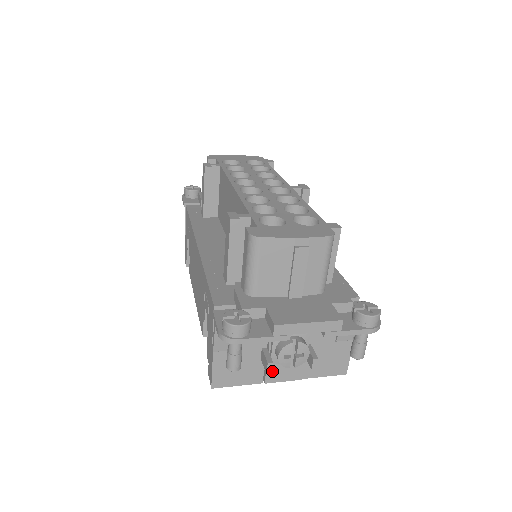
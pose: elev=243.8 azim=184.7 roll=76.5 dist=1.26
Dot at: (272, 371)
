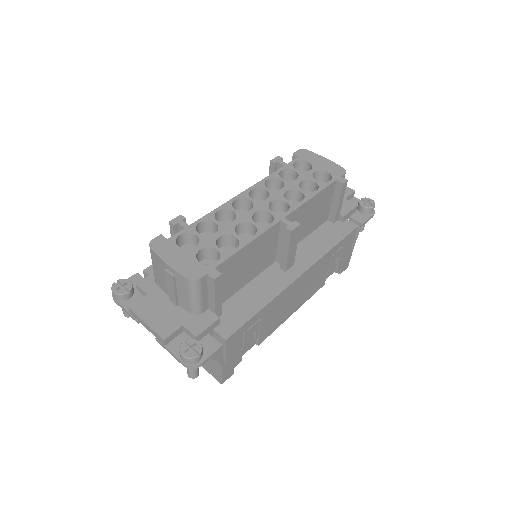
Dot at: occluded
